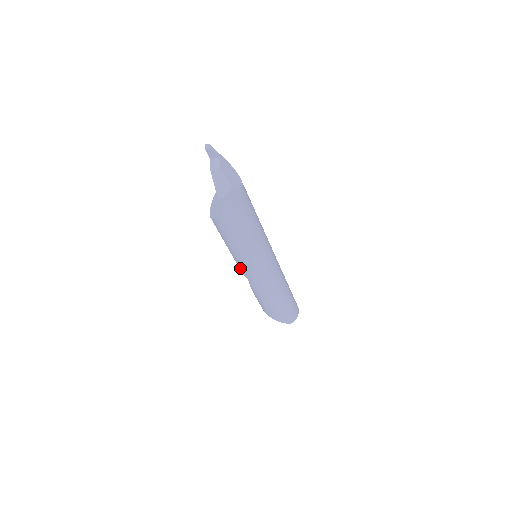
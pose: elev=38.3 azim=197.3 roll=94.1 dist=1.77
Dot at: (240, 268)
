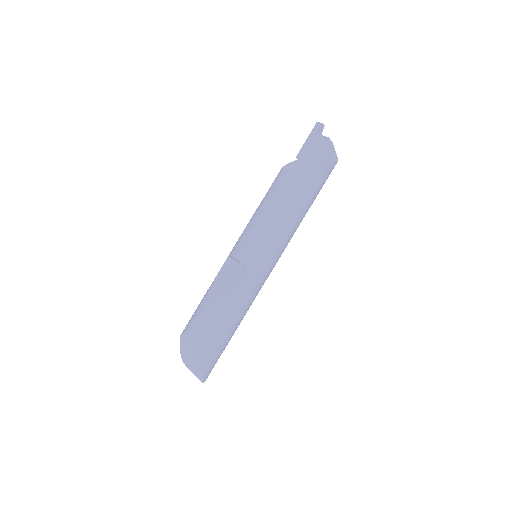
Dot at: (254, 252)
